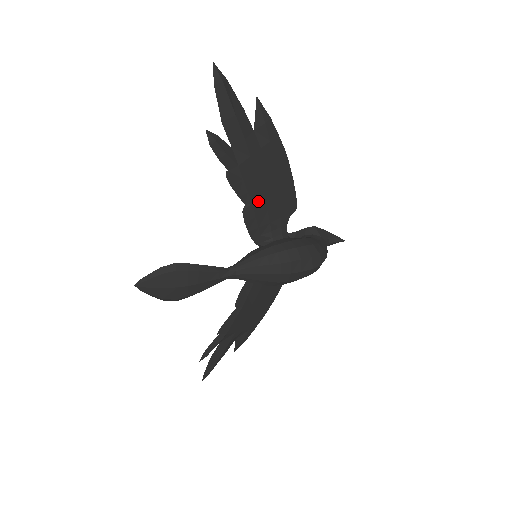
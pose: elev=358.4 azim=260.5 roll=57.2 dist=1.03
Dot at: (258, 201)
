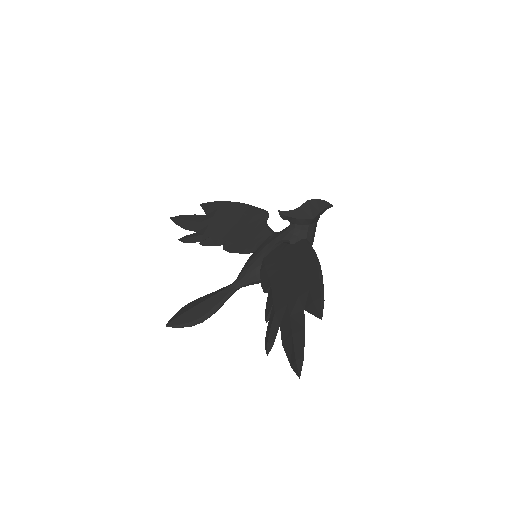
Dot at: occluded
